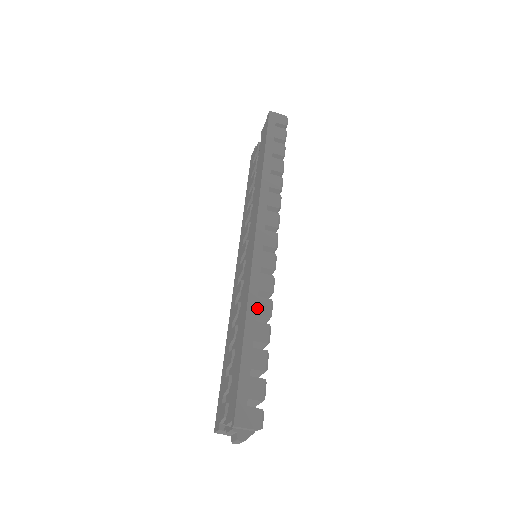
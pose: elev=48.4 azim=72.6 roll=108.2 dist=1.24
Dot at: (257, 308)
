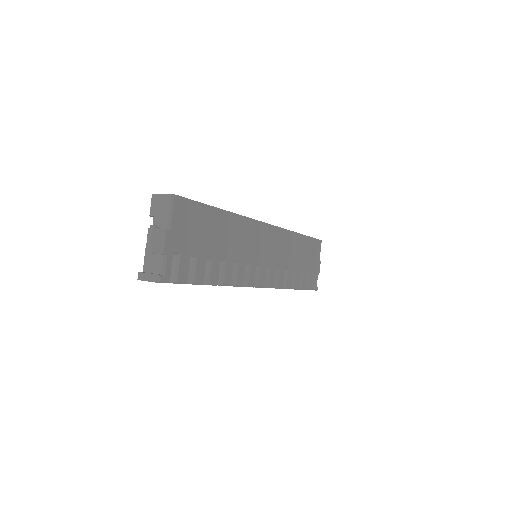
Dot at: occluded
